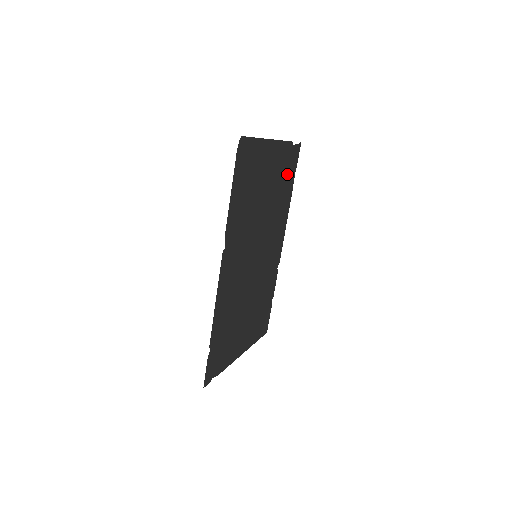
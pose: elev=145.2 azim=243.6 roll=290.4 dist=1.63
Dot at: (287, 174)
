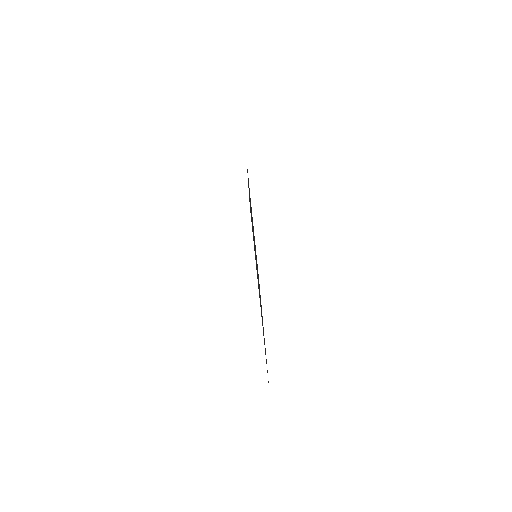
Dot at: occluded
